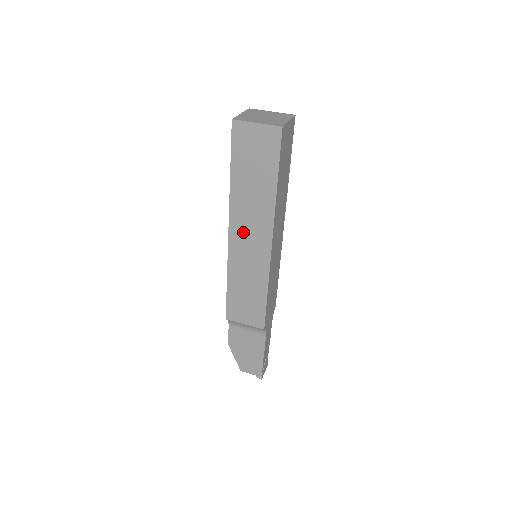
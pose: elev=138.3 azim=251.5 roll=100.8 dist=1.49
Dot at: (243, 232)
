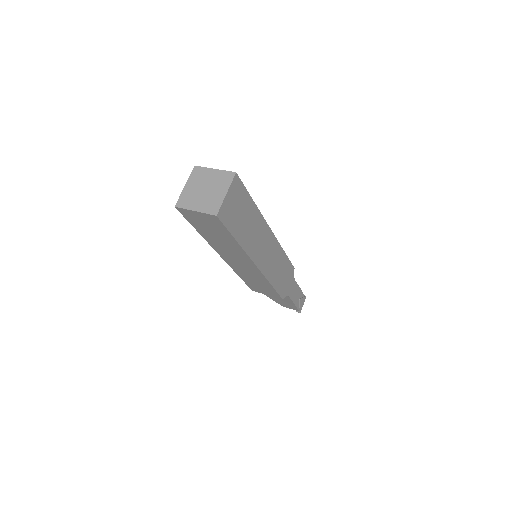
Dot at: (231, 258)
